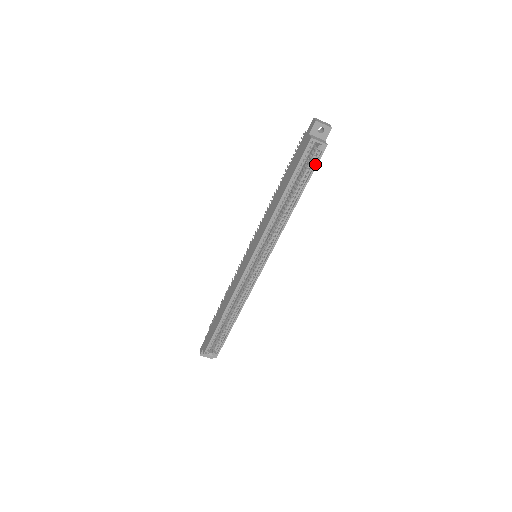
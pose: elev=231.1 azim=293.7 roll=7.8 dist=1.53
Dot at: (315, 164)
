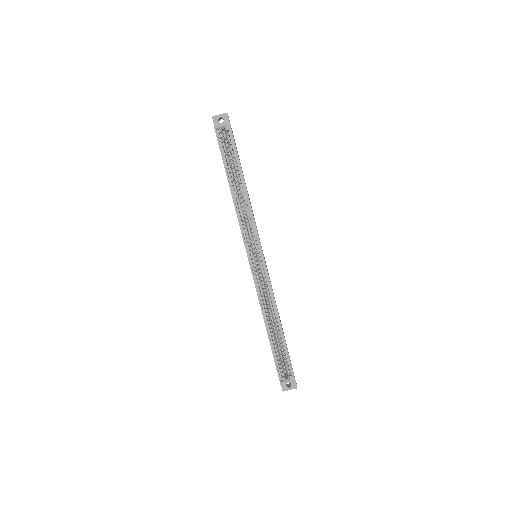
Dot at: (233, 143)
